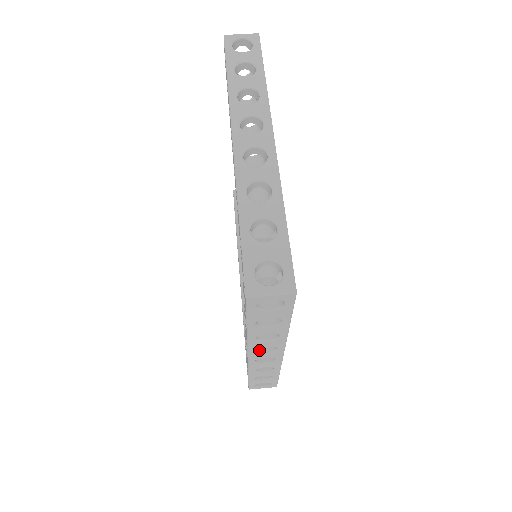
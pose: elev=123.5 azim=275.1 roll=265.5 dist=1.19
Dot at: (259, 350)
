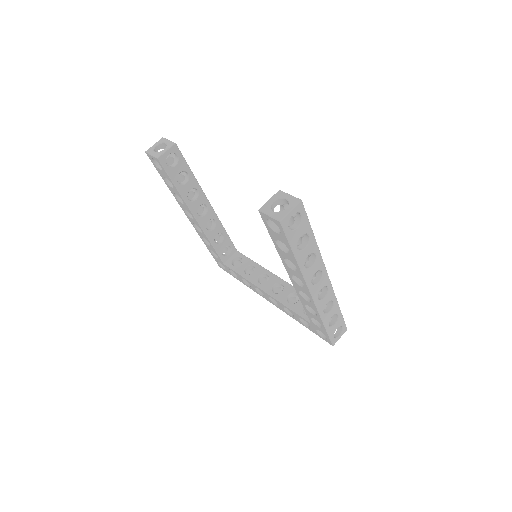
Dot at: occluded
